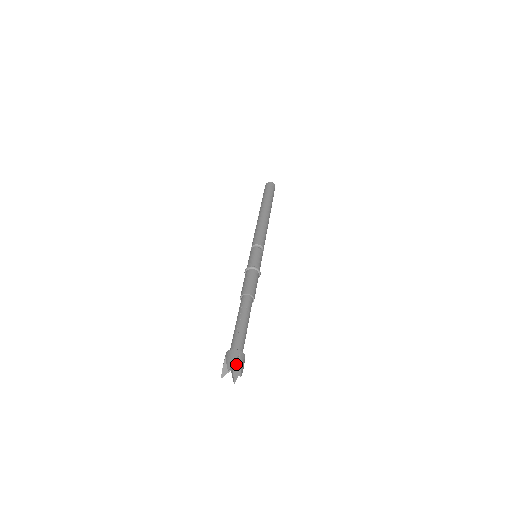
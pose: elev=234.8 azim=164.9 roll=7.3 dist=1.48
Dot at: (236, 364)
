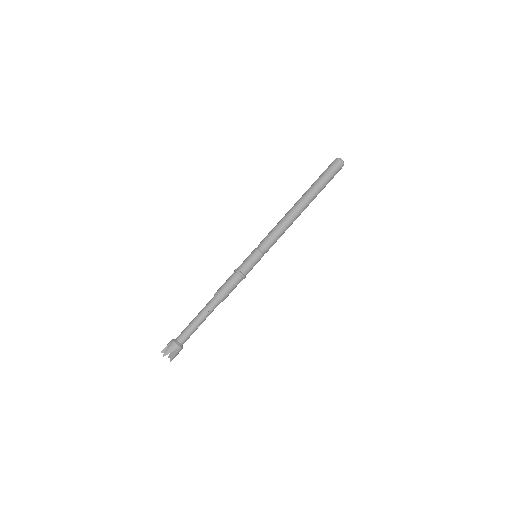
Dot at: (172, 352)
